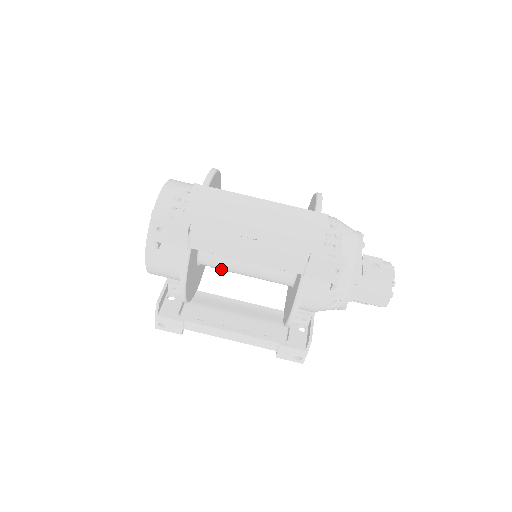
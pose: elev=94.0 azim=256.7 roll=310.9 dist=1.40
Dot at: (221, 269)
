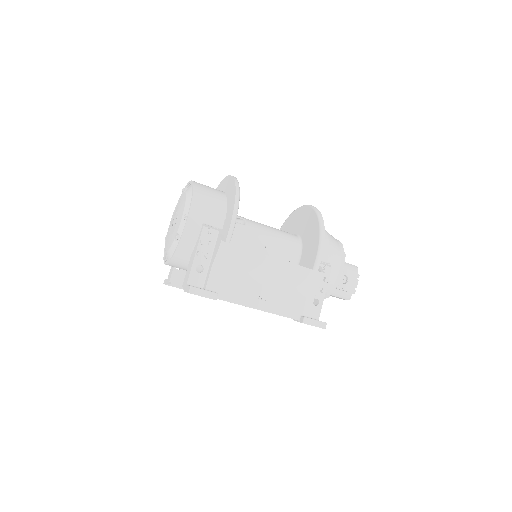
Dot at: occluded
